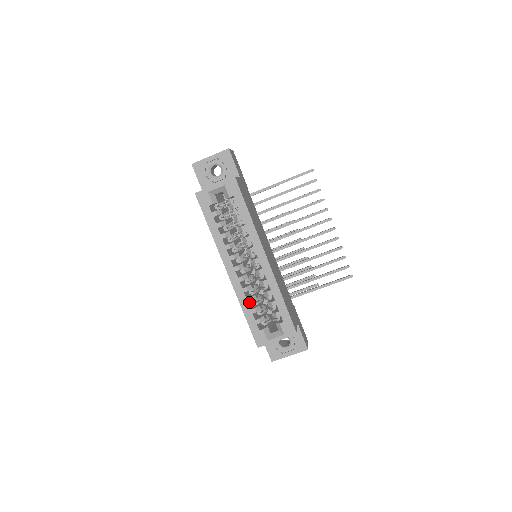
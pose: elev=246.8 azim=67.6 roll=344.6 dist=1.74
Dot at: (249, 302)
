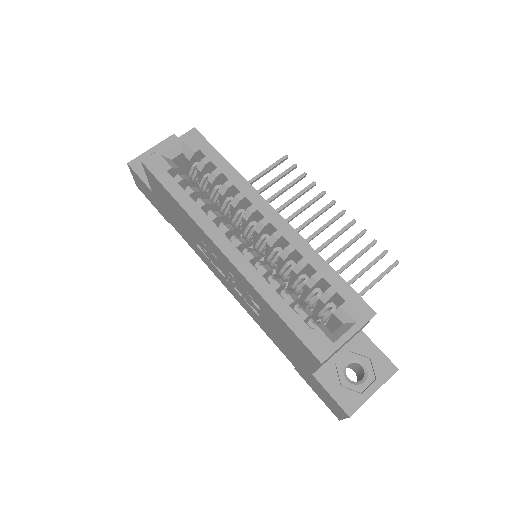
Dot at: (276, 288)
